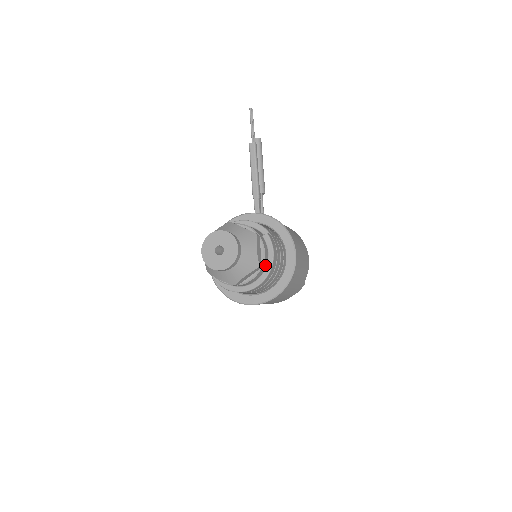
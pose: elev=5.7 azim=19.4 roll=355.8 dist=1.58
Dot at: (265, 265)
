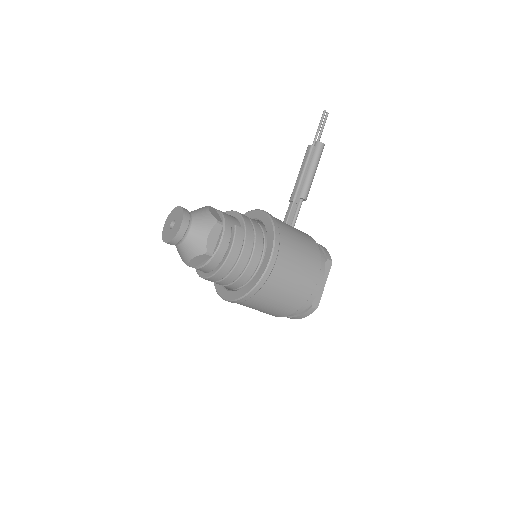
Dot at: (222, 256)
